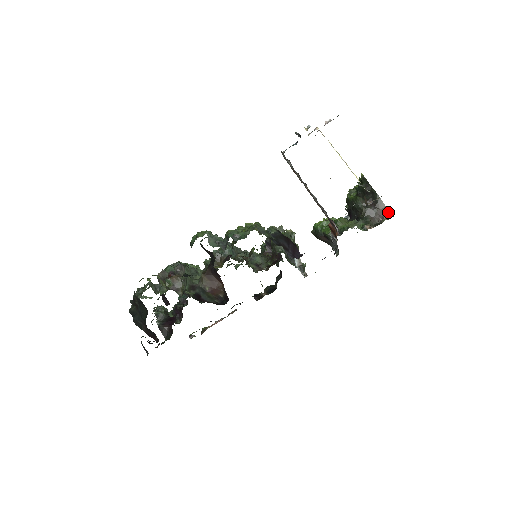
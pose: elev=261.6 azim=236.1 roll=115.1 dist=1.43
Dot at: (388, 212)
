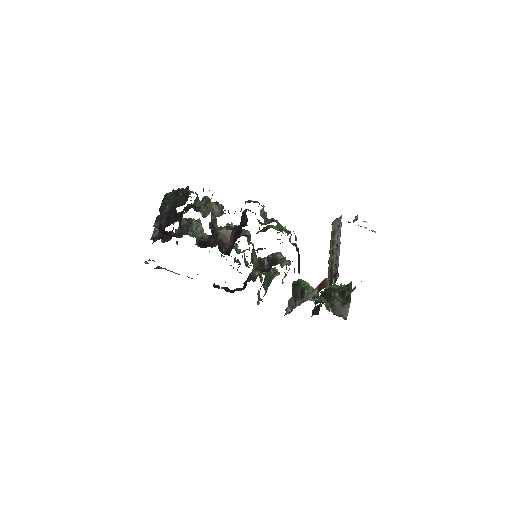
Dot at: (347, 315)
